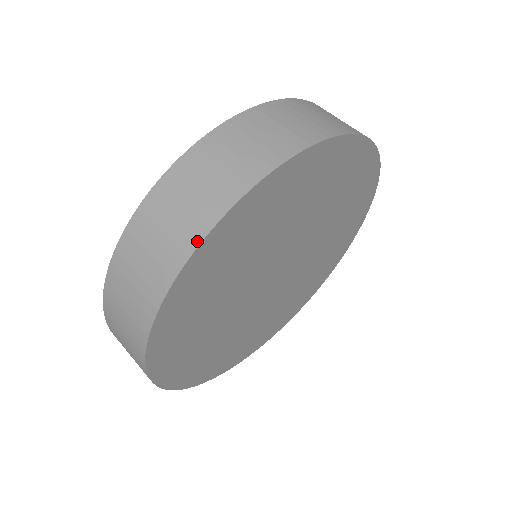
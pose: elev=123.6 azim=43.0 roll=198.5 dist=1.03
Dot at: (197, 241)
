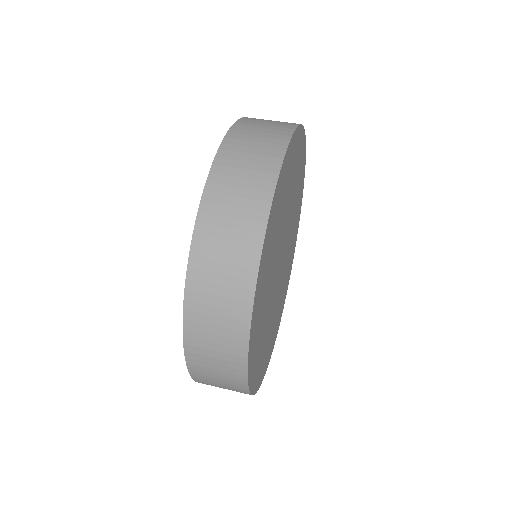
Dot at: (249, 309)
